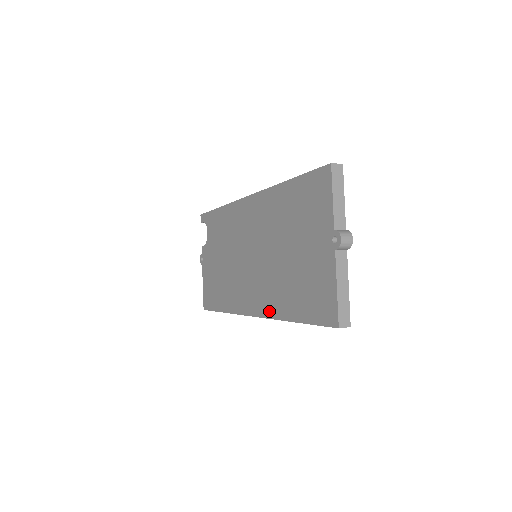
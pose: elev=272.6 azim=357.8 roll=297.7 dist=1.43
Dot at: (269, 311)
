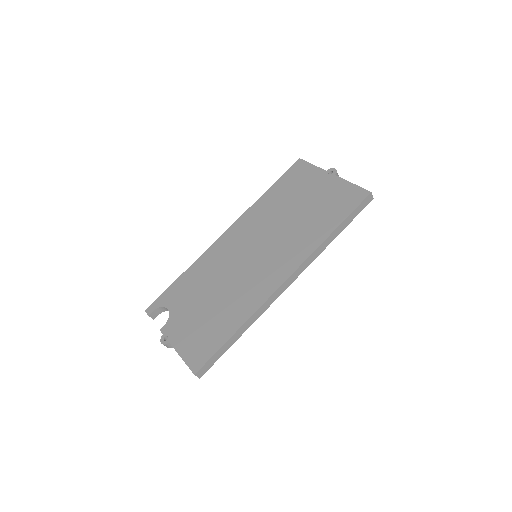
Dot at: (304, 254)
